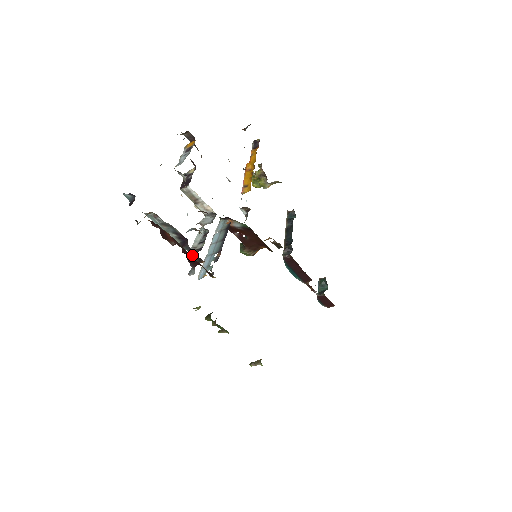
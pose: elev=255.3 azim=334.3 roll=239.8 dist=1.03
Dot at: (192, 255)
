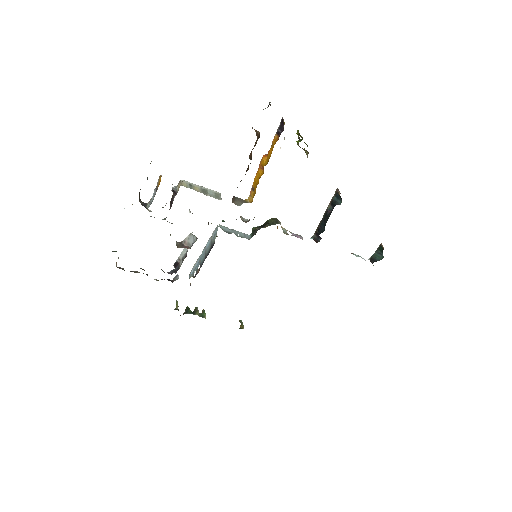
Dot at: (171, 273)
